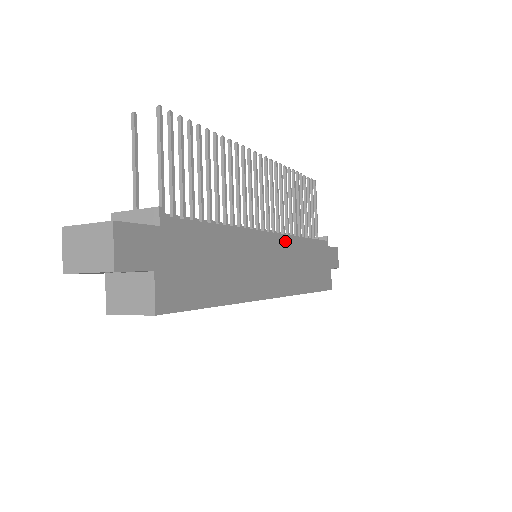
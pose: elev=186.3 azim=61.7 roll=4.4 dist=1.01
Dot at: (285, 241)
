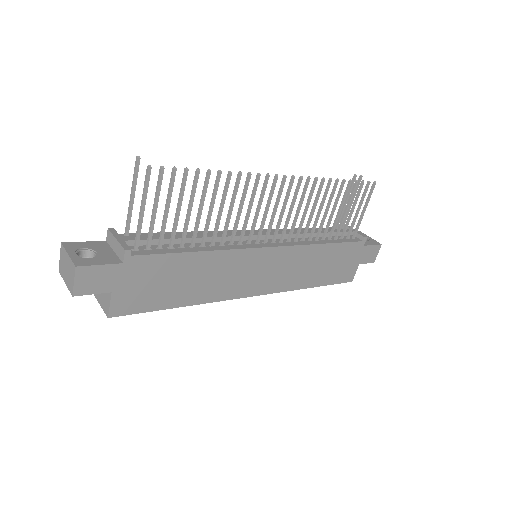
Dot at: (289, 251)
